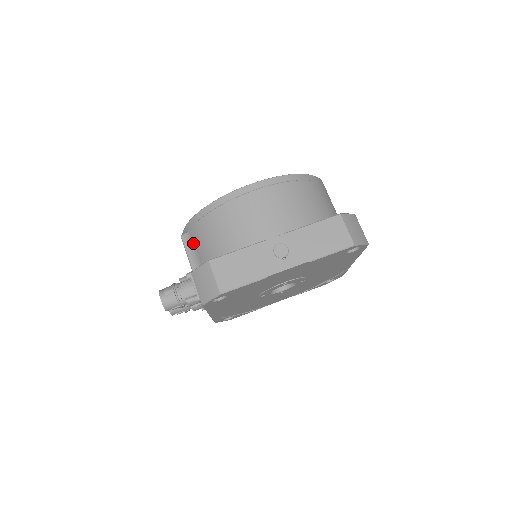
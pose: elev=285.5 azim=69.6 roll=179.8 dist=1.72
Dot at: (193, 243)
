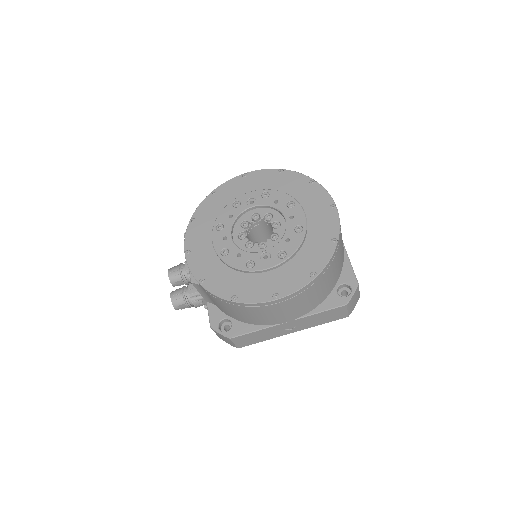
Dot at: occluded
